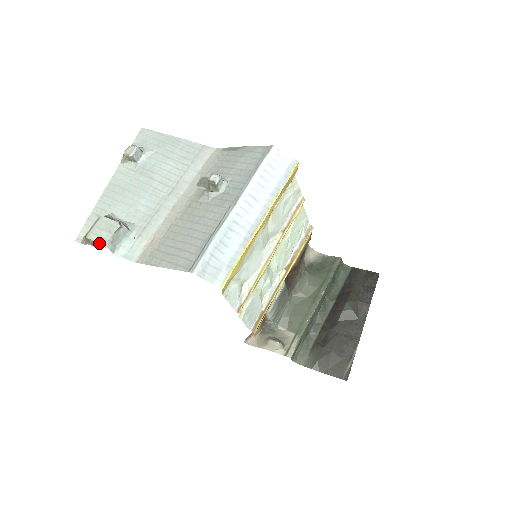
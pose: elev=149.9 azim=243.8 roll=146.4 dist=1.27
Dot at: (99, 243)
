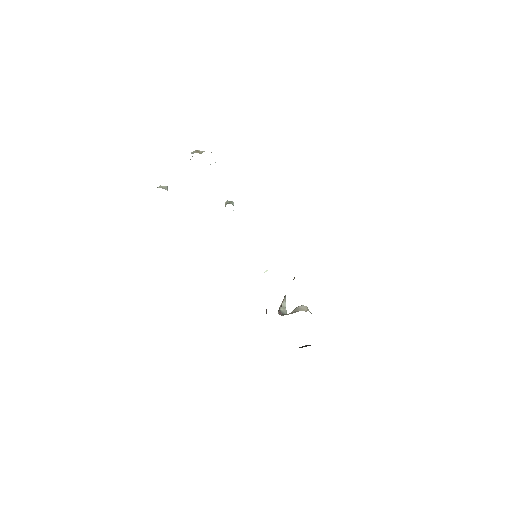
Dot at: occluded
